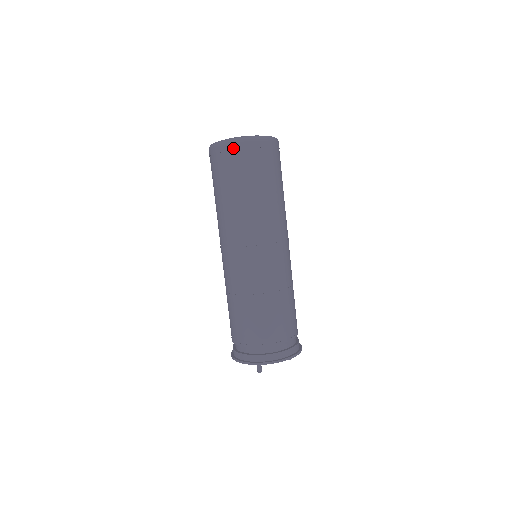
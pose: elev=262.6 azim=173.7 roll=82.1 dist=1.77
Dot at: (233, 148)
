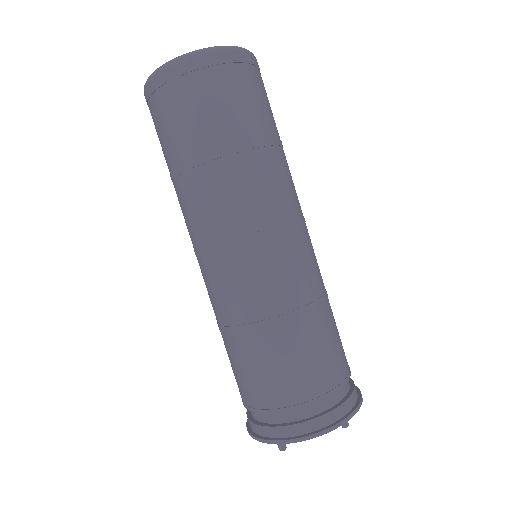
Dot at: (154, 87)
